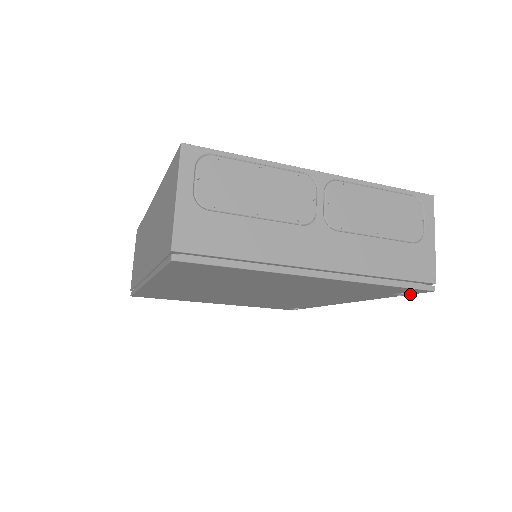
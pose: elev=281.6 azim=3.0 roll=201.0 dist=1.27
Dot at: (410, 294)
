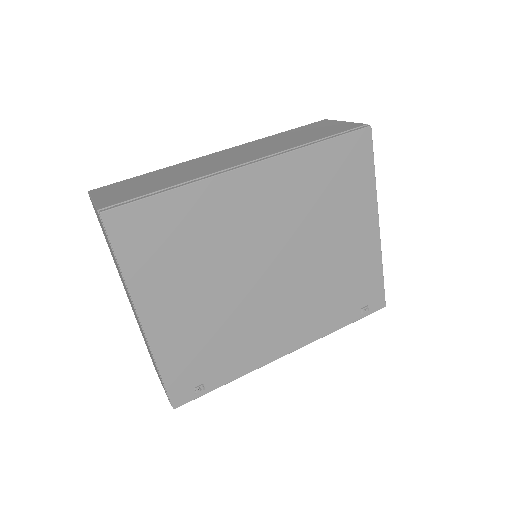
Dot at: (366, 315)
